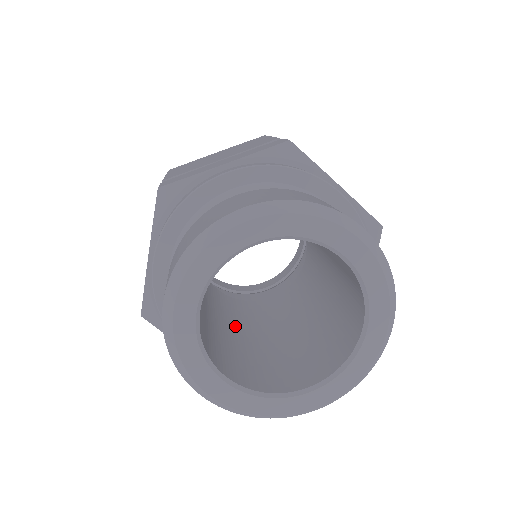
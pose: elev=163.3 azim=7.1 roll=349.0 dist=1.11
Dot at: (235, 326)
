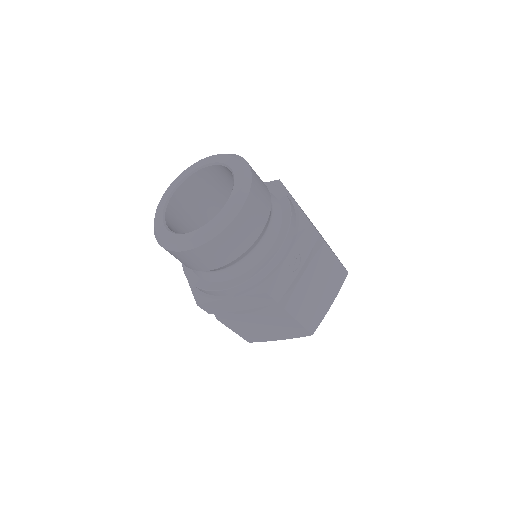
Dot at: occluded
